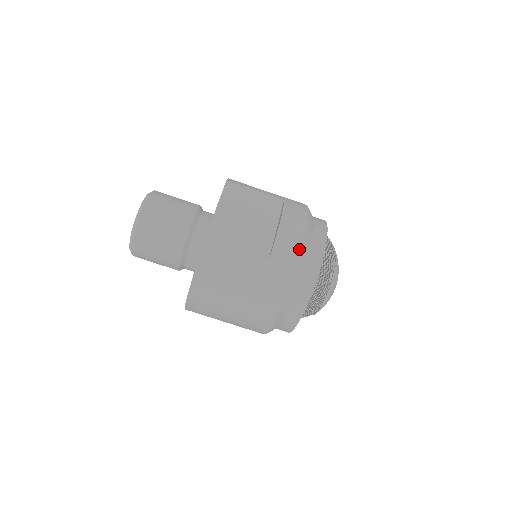
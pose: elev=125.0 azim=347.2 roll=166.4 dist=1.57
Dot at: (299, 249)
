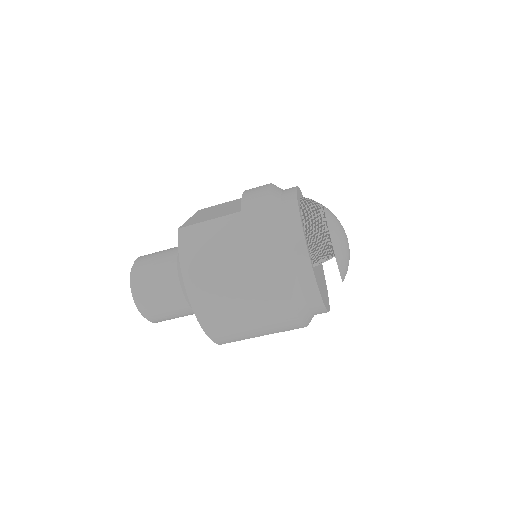
Dot at: (266, 192)
